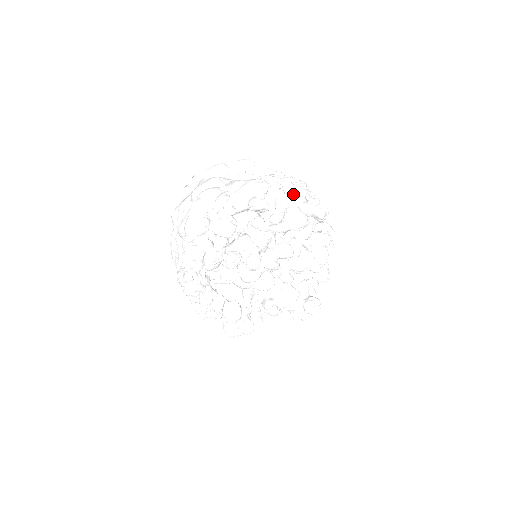
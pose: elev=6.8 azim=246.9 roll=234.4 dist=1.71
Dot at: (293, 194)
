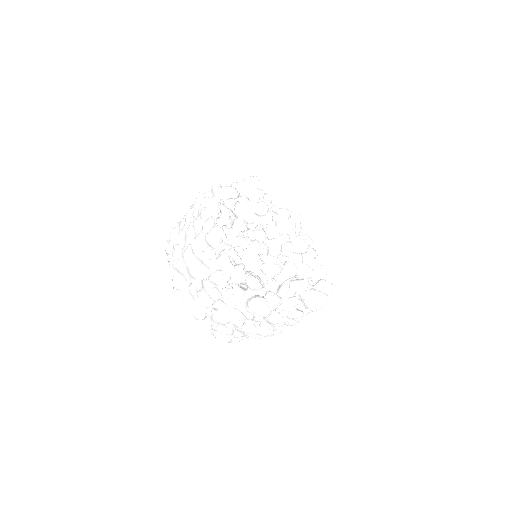
Dot at: occluded
